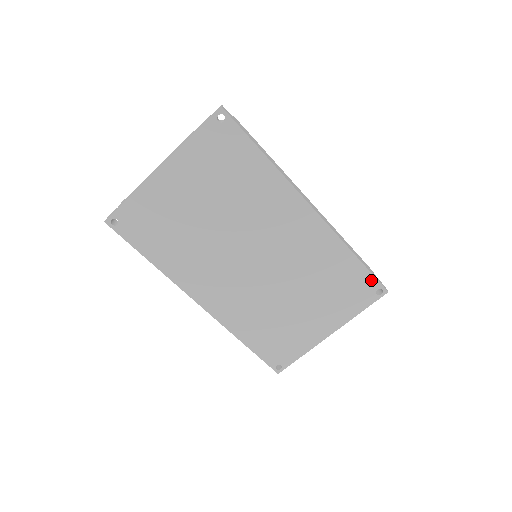
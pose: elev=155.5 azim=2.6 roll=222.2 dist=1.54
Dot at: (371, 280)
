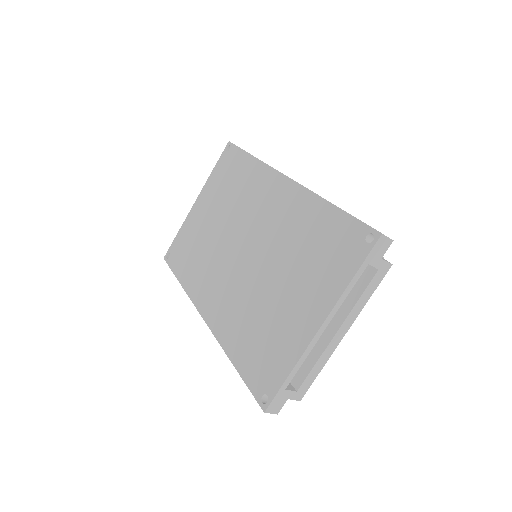
Dot at: (355, 226)
